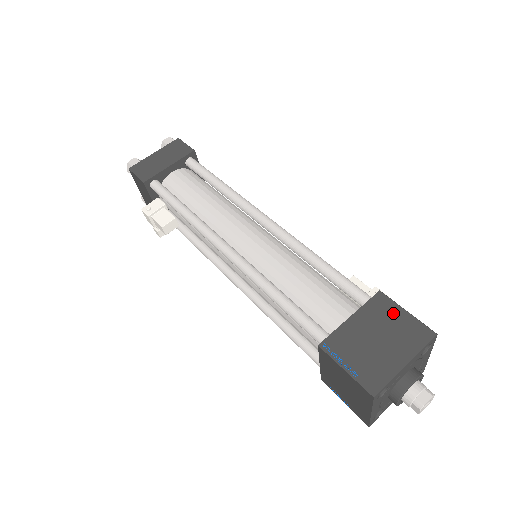
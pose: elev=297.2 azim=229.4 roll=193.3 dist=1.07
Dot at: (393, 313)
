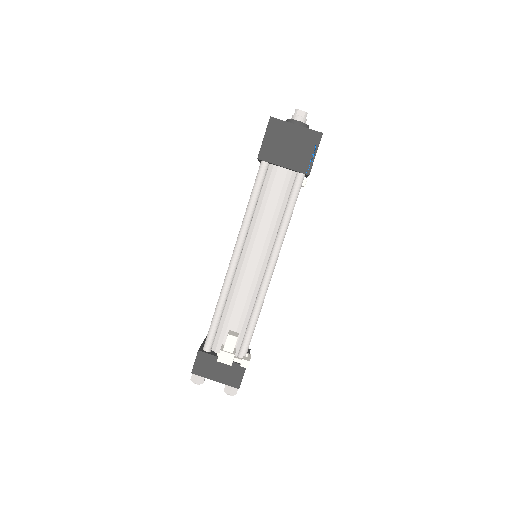
Dot at: occluded
